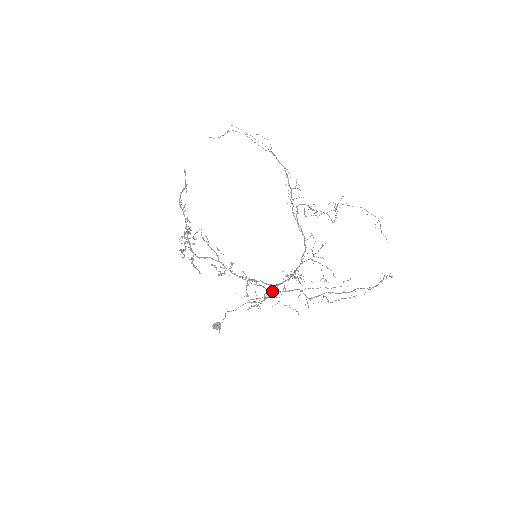
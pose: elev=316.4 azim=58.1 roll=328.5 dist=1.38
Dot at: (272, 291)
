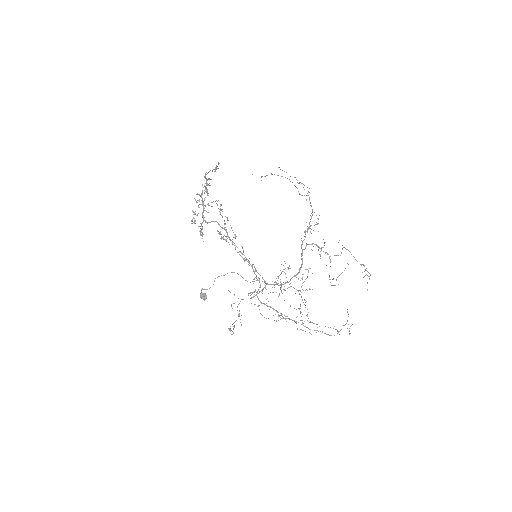
Dot at: (259, 280)
